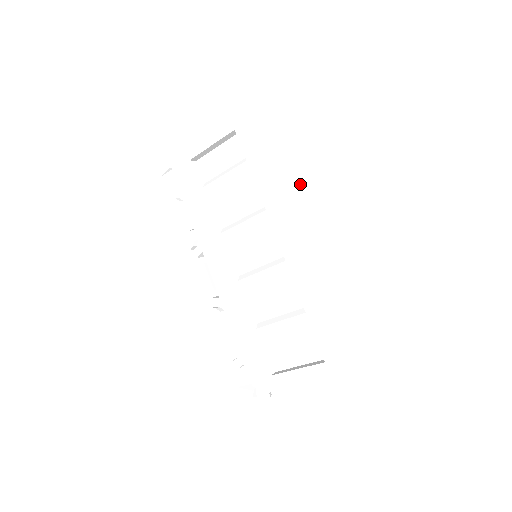
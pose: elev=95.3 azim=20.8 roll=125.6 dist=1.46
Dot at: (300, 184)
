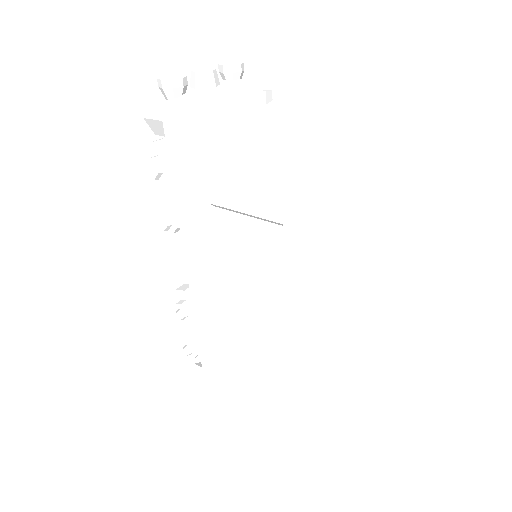
Dot at: (351, 223)
